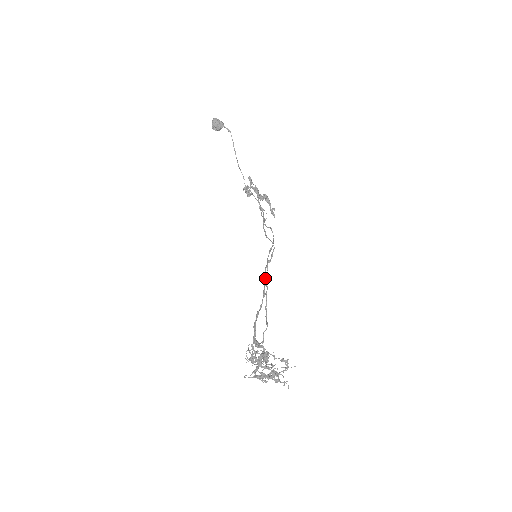
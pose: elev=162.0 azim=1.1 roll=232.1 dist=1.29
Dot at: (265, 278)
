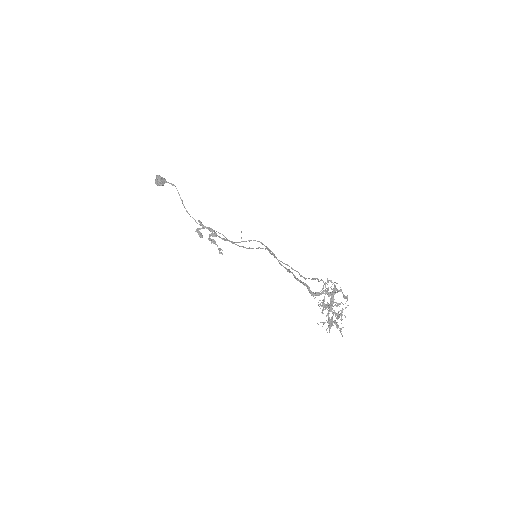
Dot at: occluded
